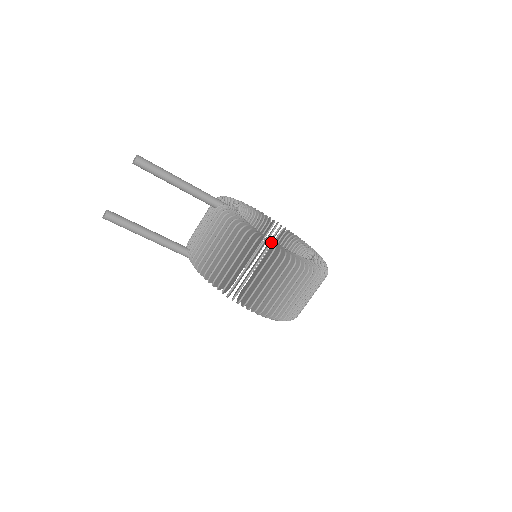
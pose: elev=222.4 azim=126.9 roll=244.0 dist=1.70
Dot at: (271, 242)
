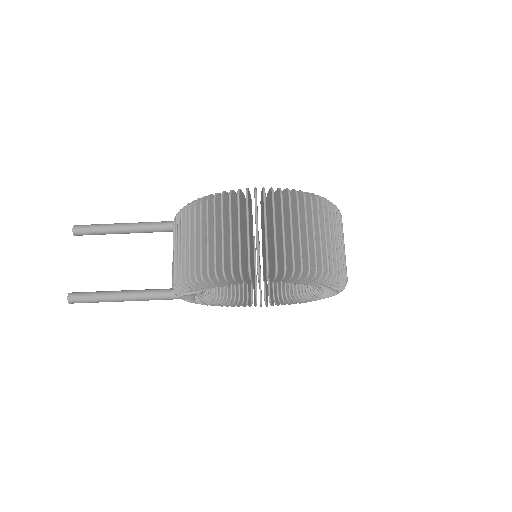
Dot at: (219, 193)
